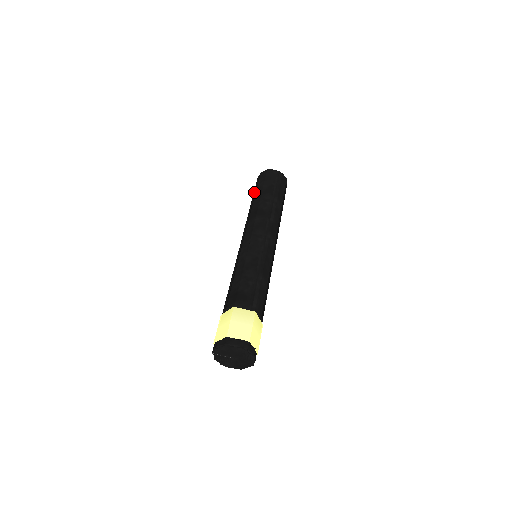
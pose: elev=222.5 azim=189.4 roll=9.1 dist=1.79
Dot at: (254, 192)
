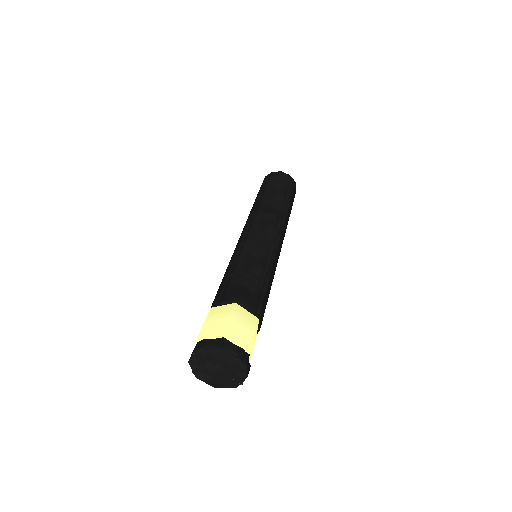
Dot at: (263, 188)
